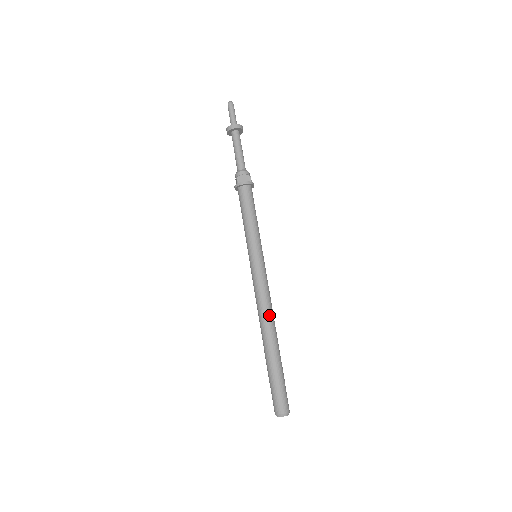
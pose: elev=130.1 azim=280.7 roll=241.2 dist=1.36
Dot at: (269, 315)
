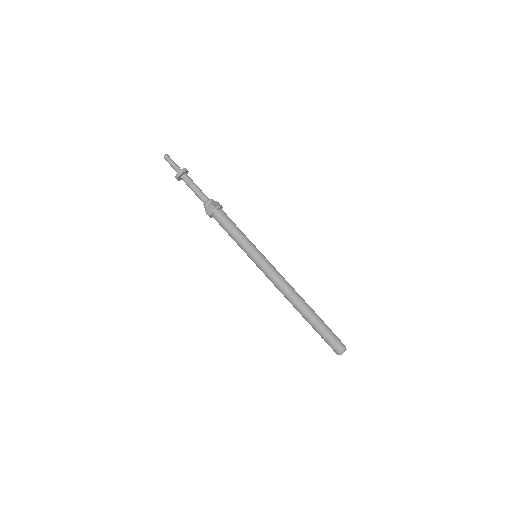
Dot at: (294, 289)
